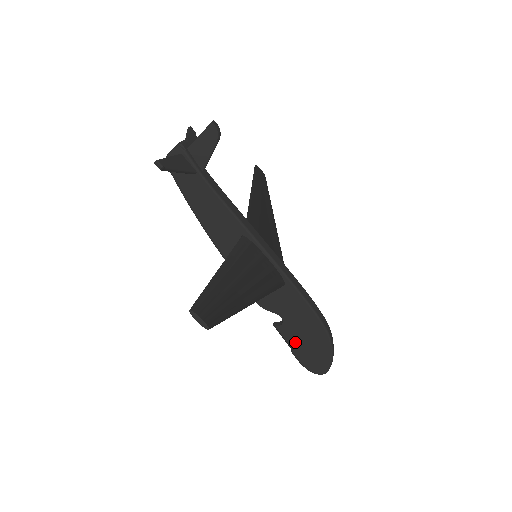
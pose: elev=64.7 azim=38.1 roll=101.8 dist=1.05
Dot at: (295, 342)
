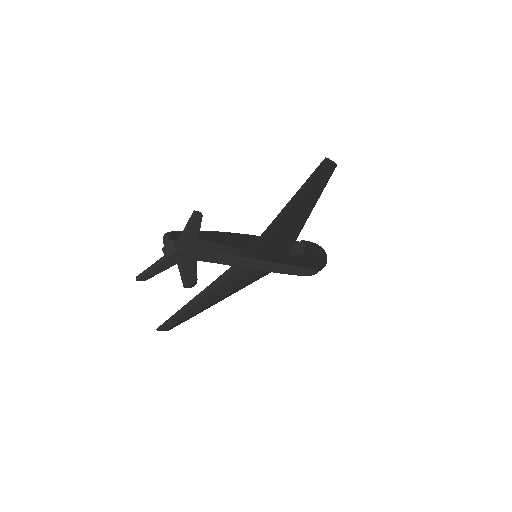
Dot at: occluded
